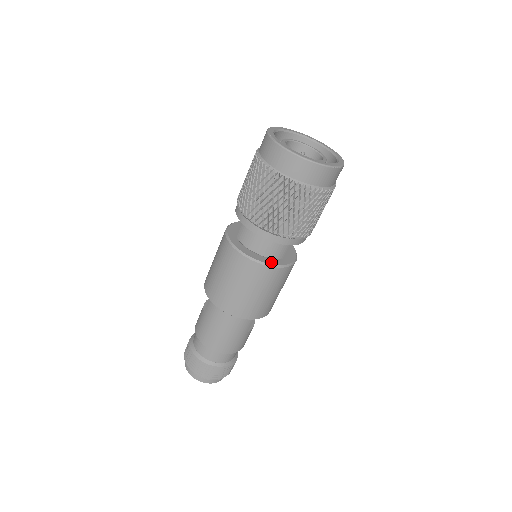
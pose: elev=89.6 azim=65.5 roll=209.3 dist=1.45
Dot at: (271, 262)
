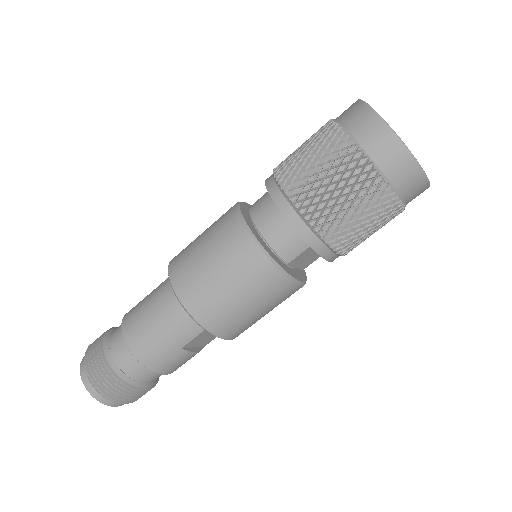
Dot at: (268, 251)
